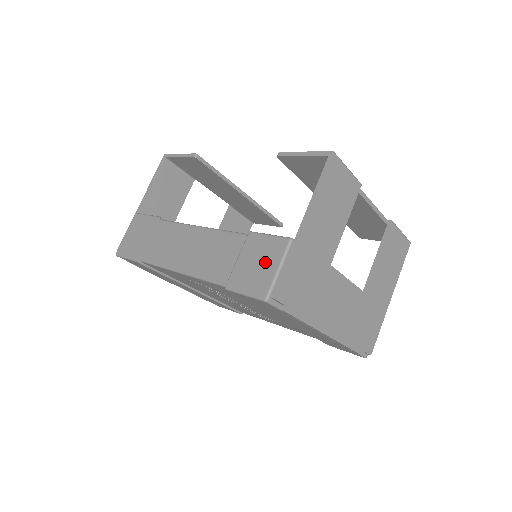
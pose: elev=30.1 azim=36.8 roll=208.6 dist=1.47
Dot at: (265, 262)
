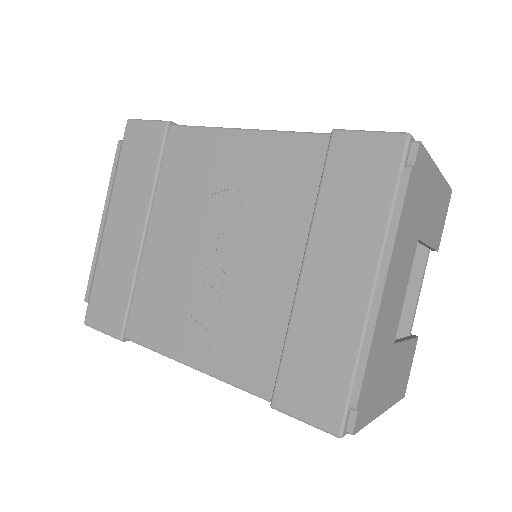
Dot at: occluded
